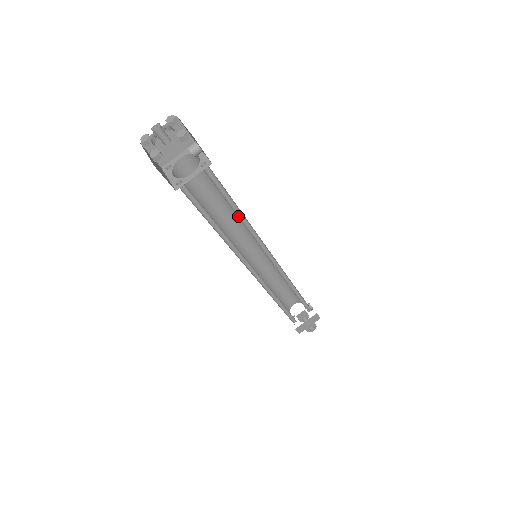
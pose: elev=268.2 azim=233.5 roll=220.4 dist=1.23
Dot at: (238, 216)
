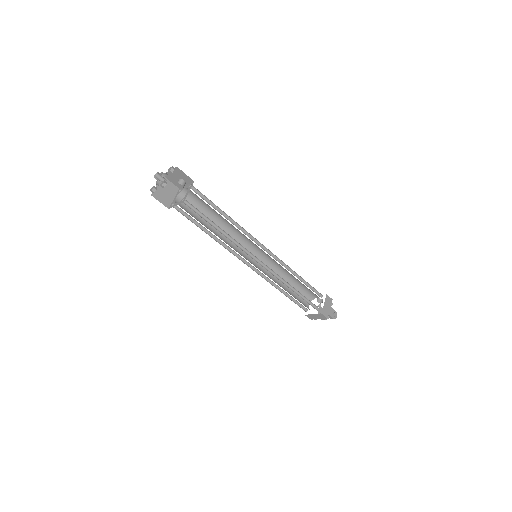
Dot at: occluded
